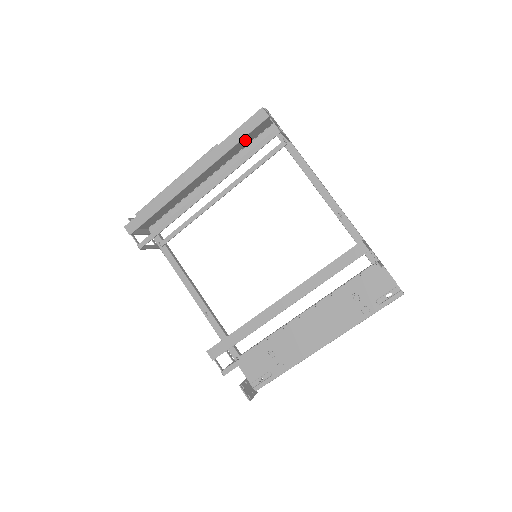
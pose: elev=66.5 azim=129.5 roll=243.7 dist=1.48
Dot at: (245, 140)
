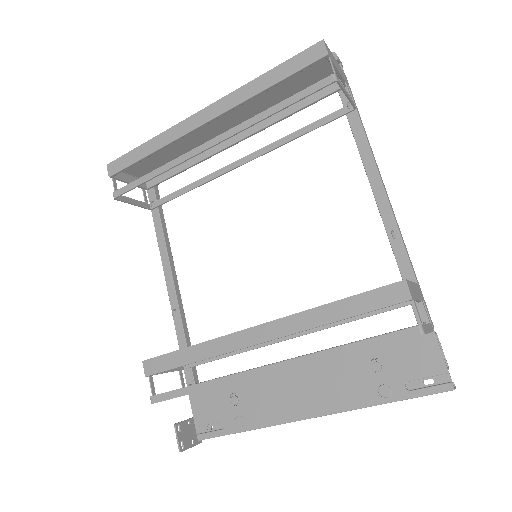
Dot at: (292, 90)
